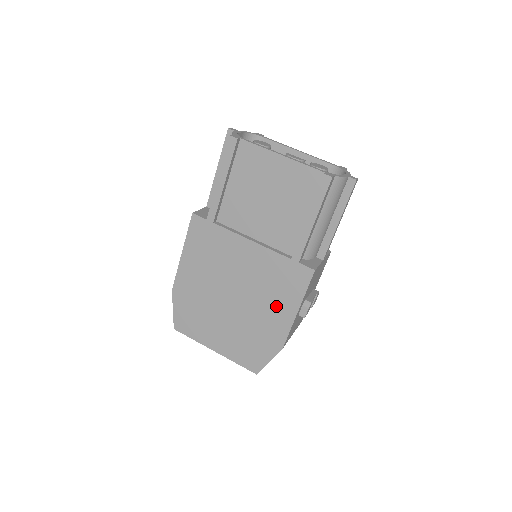
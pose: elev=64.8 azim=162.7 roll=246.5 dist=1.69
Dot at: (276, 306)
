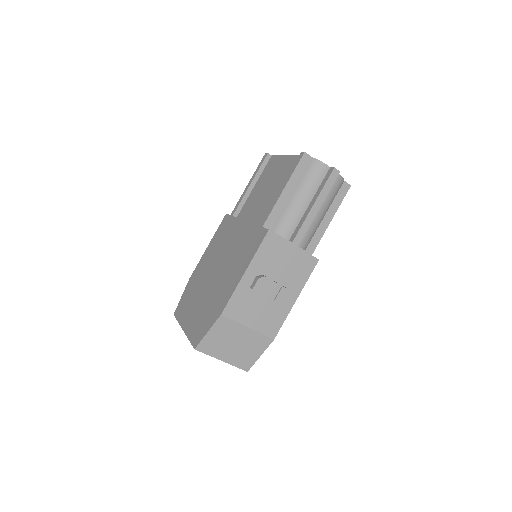
Dot at: (234, 272)
